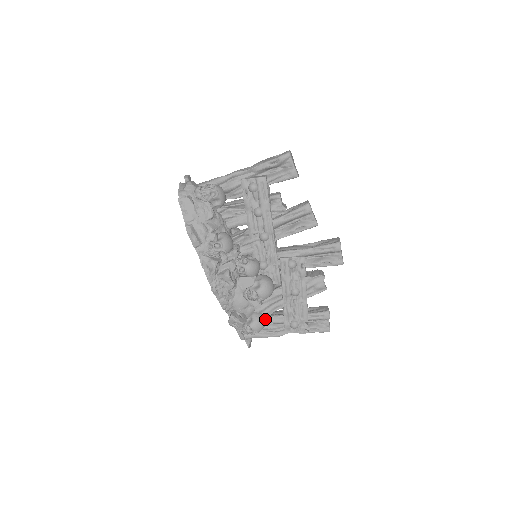
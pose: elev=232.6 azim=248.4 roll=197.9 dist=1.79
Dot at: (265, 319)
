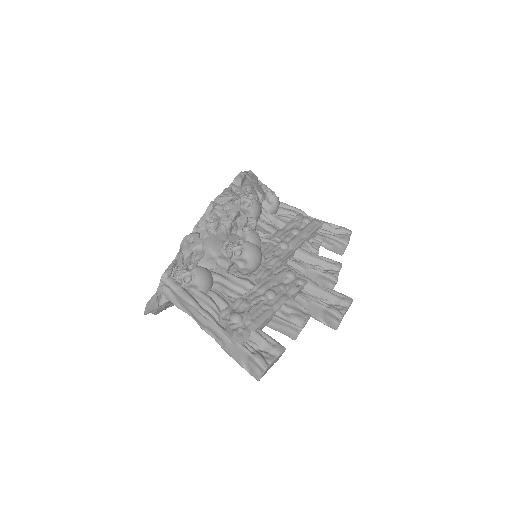
Dot at: (211, 287)
